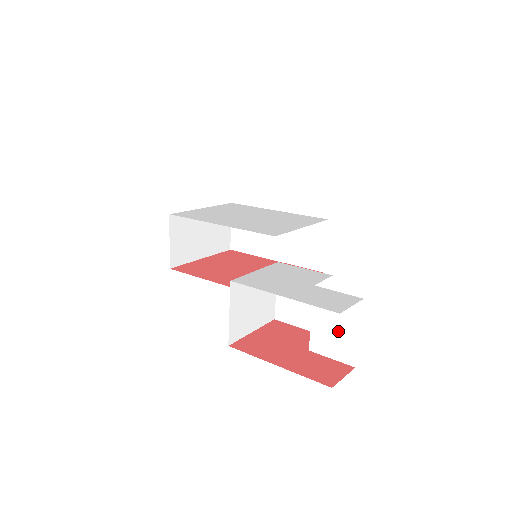
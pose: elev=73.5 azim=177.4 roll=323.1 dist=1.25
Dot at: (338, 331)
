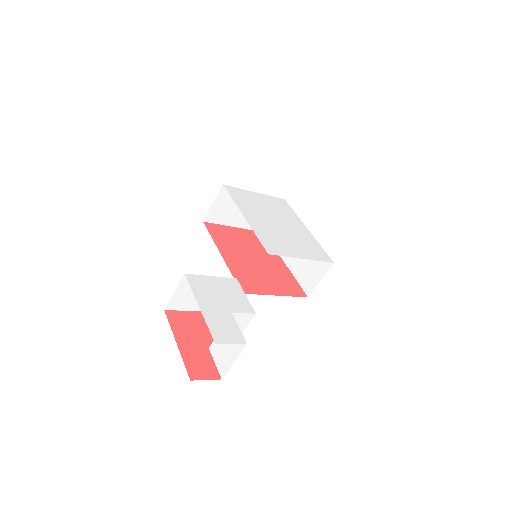
Dot at: (226, 351)
